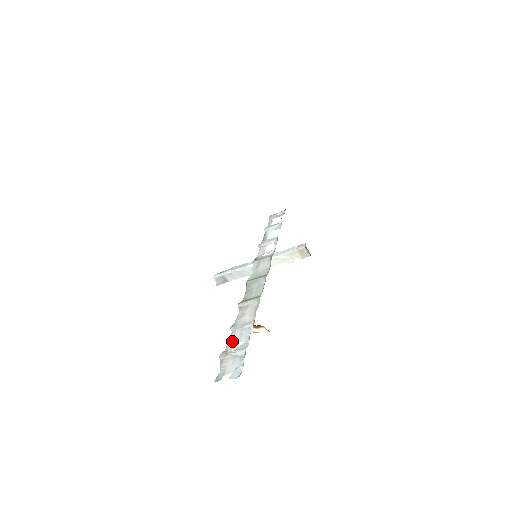
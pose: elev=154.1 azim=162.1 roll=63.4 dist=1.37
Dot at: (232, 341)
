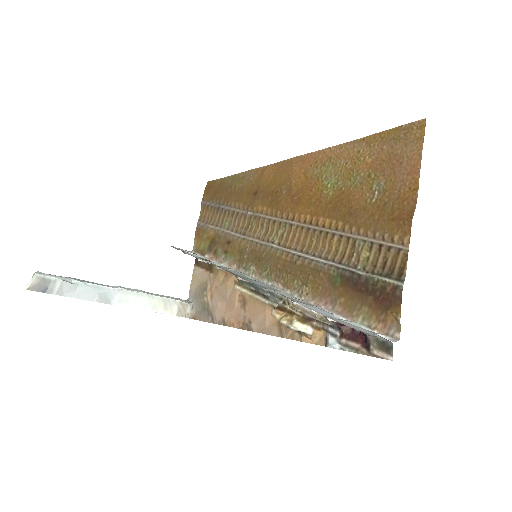
Dot at: occluded
